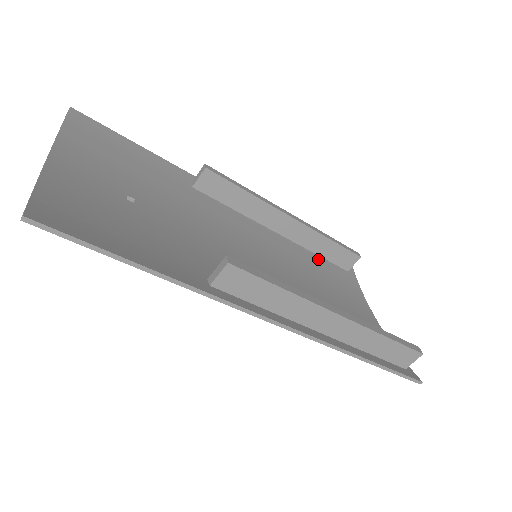
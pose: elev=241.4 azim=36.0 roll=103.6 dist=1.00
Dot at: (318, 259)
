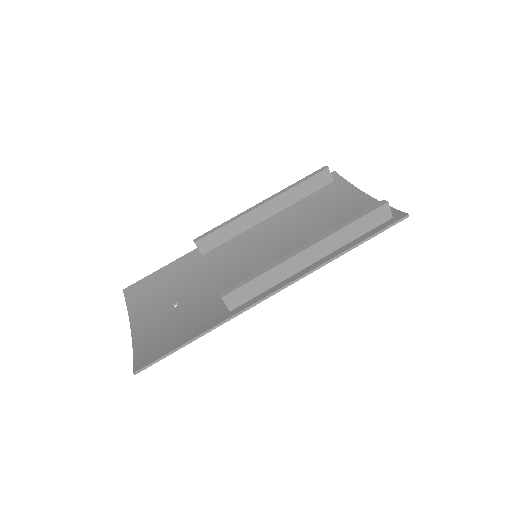
Dot at: (305, 201)
